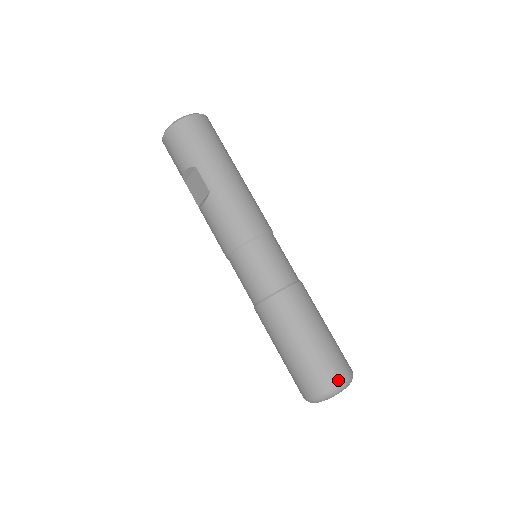
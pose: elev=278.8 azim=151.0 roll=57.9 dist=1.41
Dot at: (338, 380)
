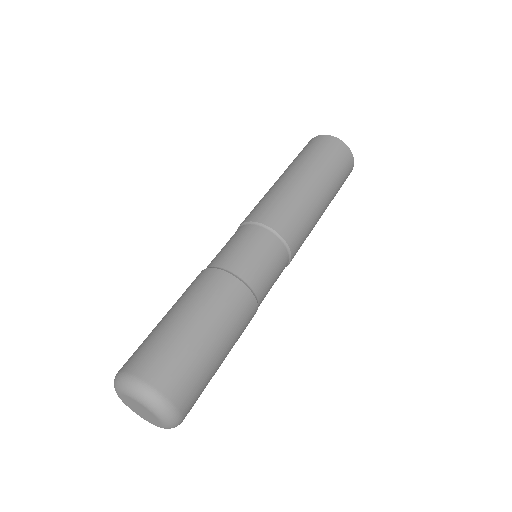
Dot at: (133, 371)
